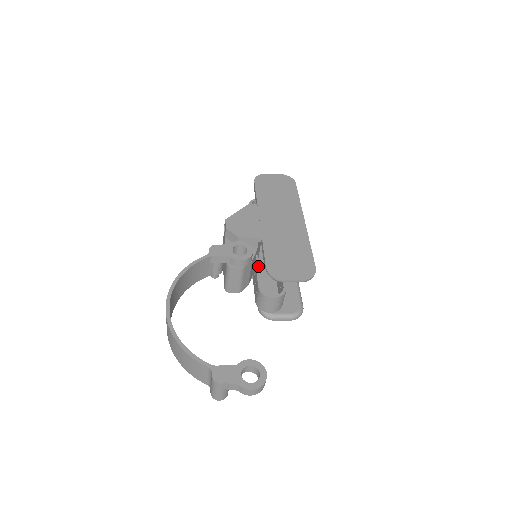
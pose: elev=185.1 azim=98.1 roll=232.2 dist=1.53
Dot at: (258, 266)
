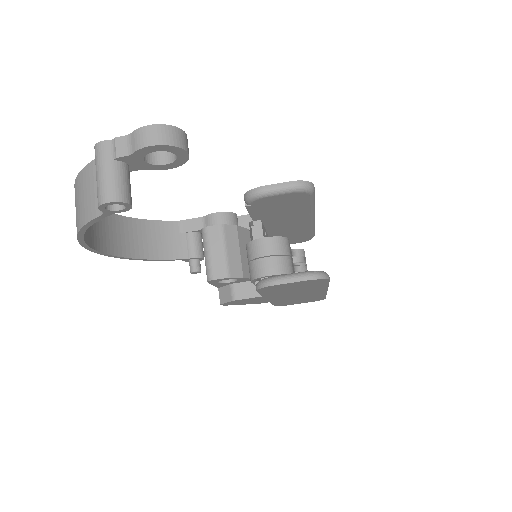
Dot at: occluded
